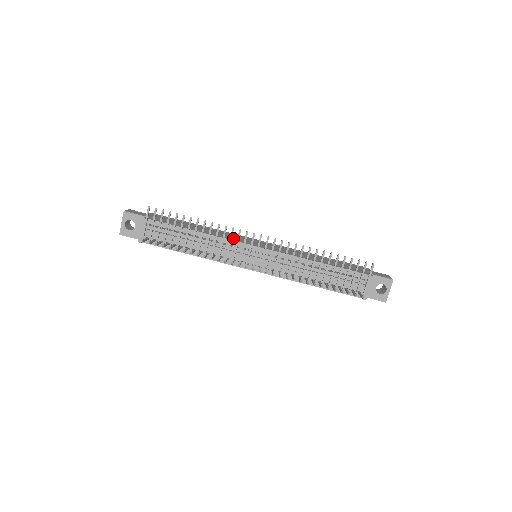
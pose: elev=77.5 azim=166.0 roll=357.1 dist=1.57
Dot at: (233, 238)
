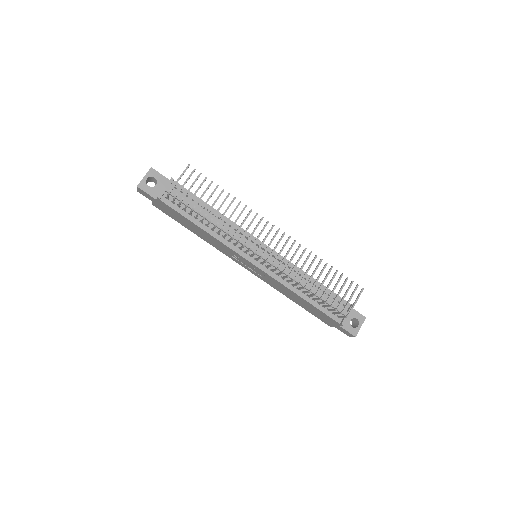
Dot at: occluded
